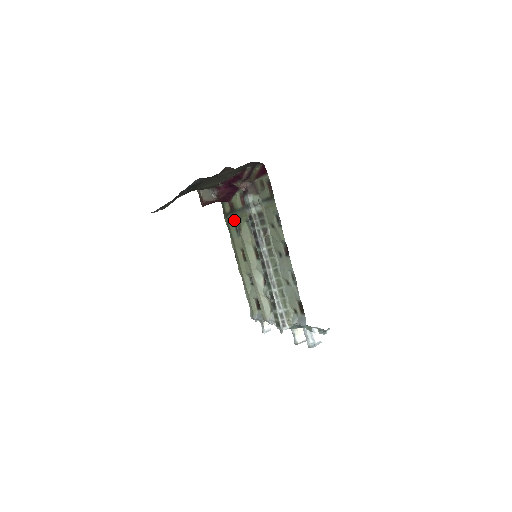
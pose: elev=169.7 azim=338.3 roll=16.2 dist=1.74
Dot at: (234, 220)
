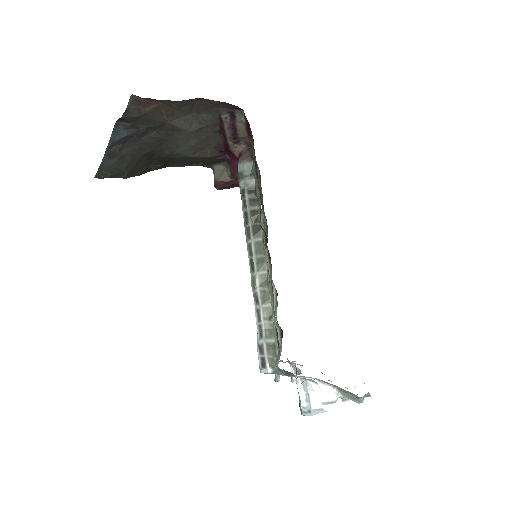
Dot at: occluded
